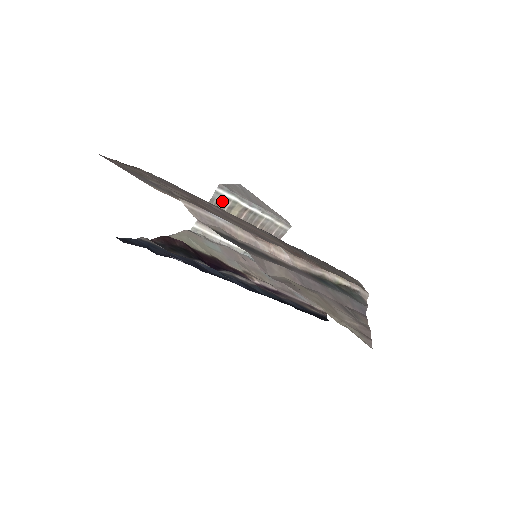
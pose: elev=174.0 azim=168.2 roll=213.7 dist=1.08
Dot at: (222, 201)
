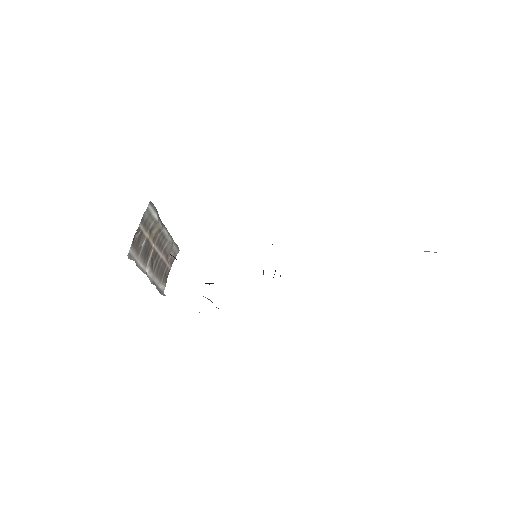
Dot at: (148, 220)
